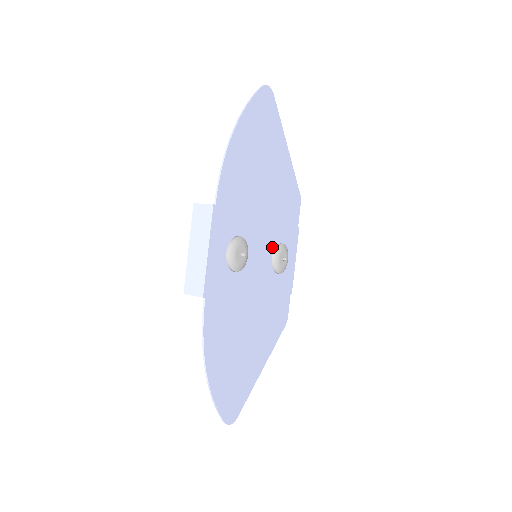
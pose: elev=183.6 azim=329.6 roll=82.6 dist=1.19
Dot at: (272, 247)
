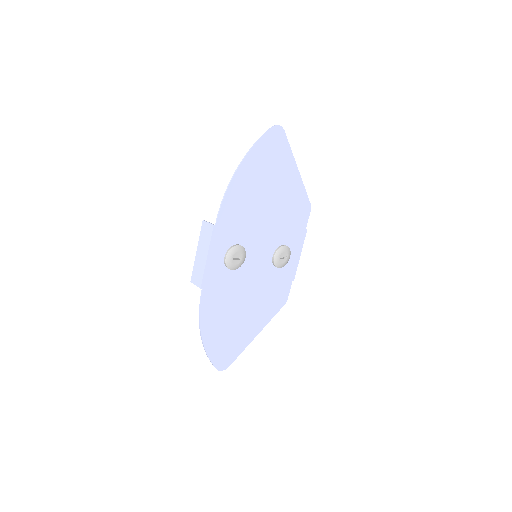
Dot at: (274, 248)
